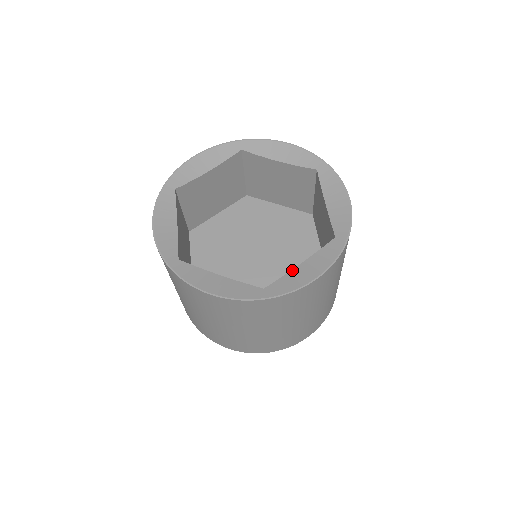
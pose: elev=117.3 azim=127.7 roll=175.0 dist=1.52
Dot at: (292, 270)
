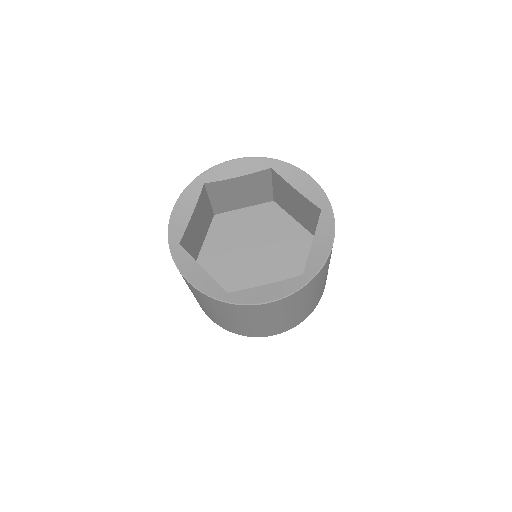
Dot at: (310, 250)
